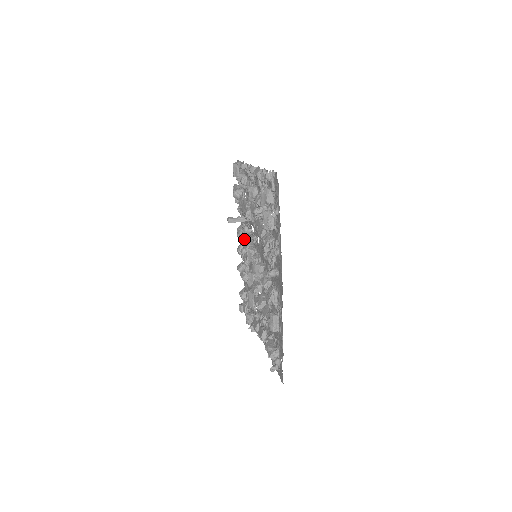
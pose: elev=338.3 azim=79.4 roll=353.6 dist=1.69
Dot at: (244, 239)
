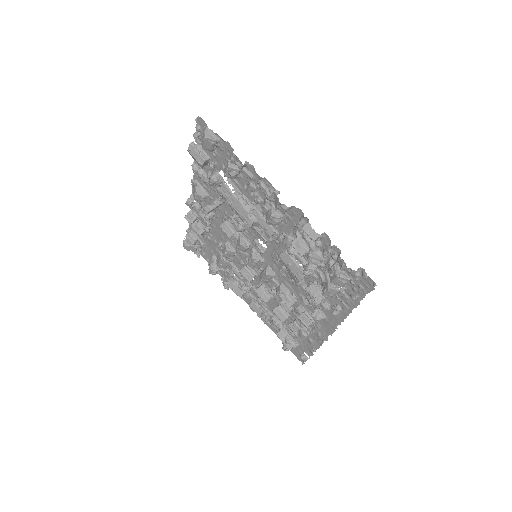
Dot at: occluded
